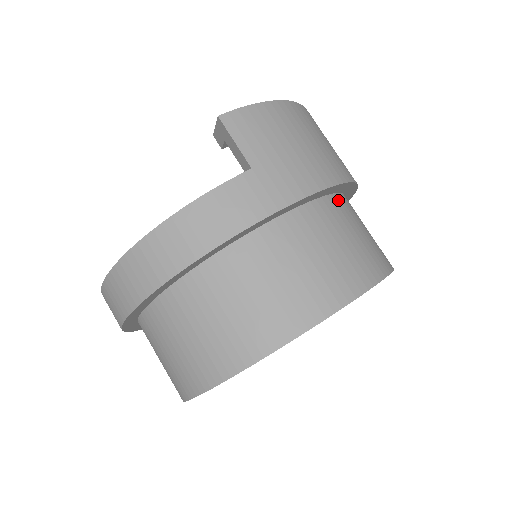
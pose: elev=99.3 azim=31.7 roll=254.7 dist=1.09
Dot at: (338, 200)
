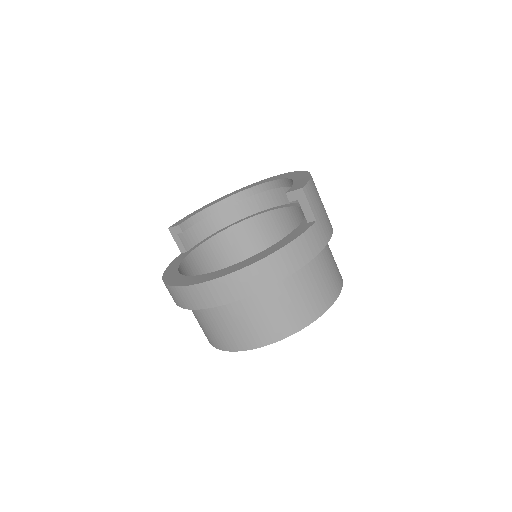
Dot at: occluded
